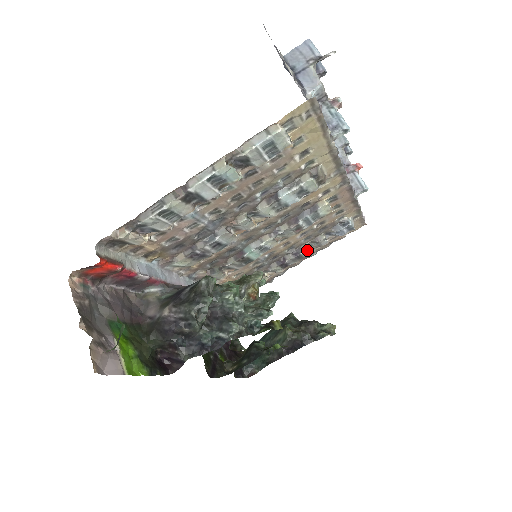
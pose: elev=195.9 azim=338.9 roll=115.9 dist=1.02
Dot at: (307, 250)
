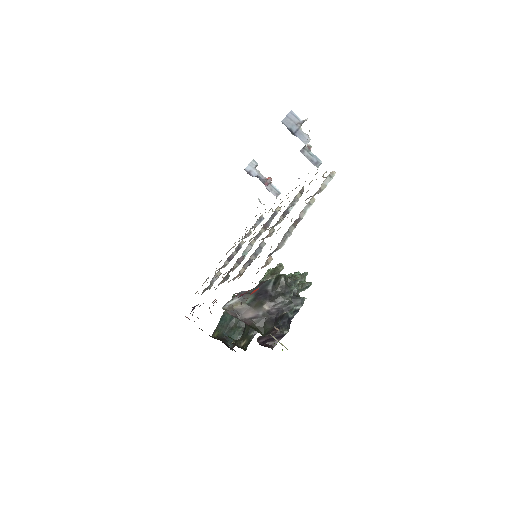
Dot at: occluded
